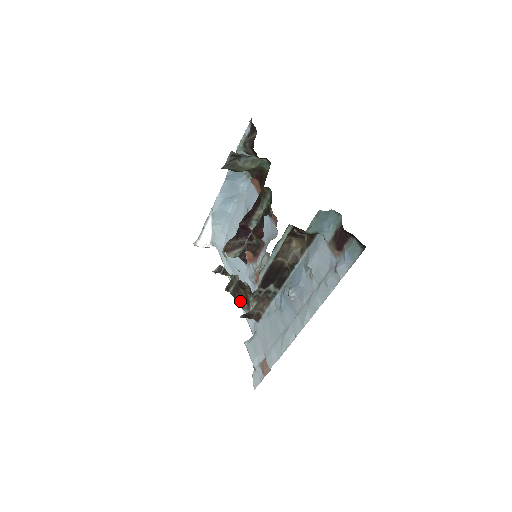
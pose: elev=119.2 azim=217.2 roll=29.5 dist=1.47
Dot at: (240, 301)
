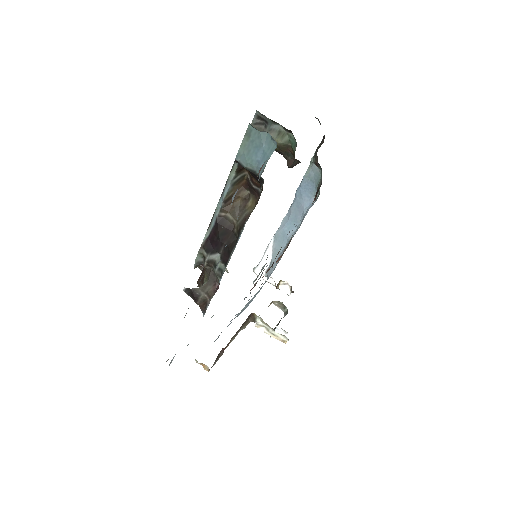
Dot at: (199, 279)
